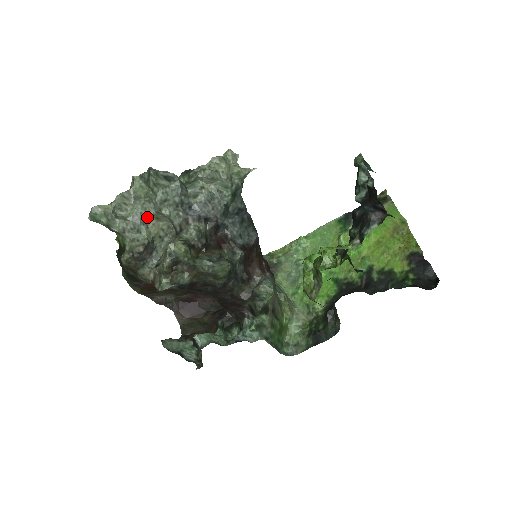
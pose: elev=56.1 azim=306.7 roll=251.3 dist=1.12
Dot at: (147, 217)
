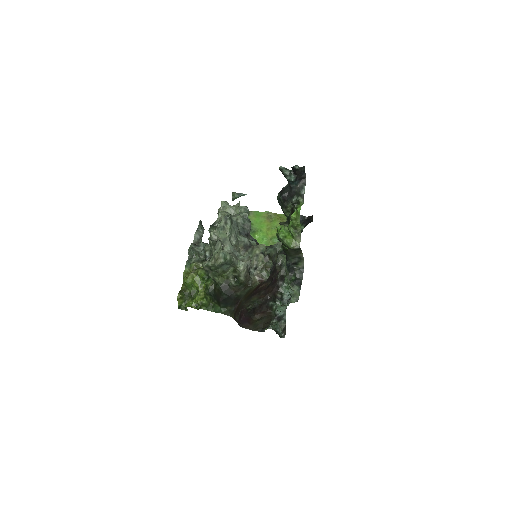
Dot at: (233, 248)
